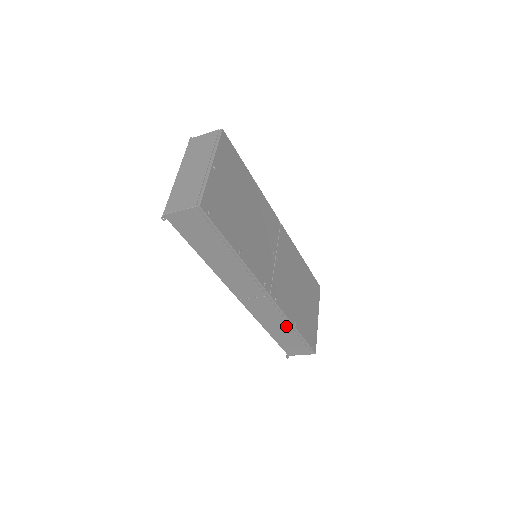
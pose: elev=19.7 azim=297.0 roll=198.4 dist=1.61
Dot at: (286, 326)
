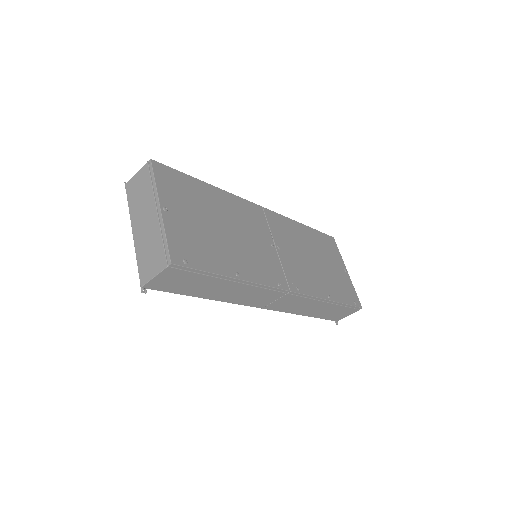
Dot at: (321, 304)
